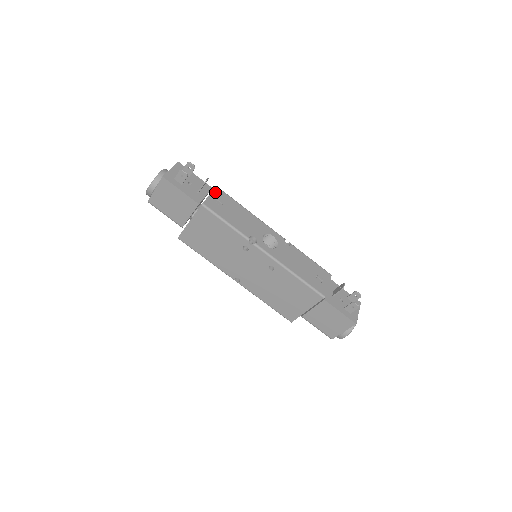
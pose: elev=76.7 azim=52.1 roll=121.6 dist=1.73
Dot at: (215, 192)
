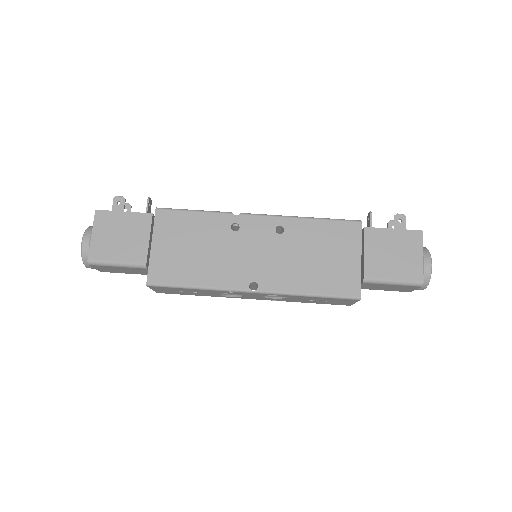
Dot at: occluded
